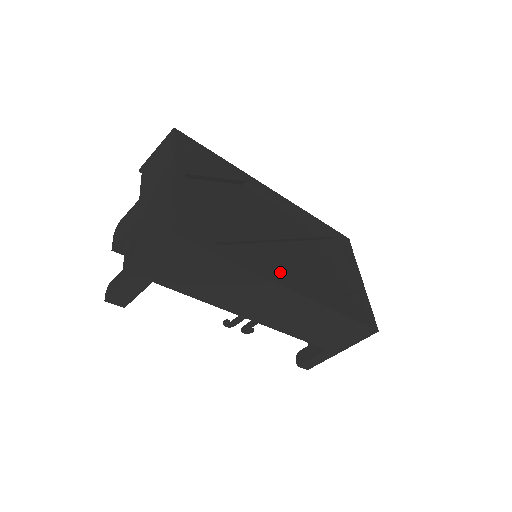
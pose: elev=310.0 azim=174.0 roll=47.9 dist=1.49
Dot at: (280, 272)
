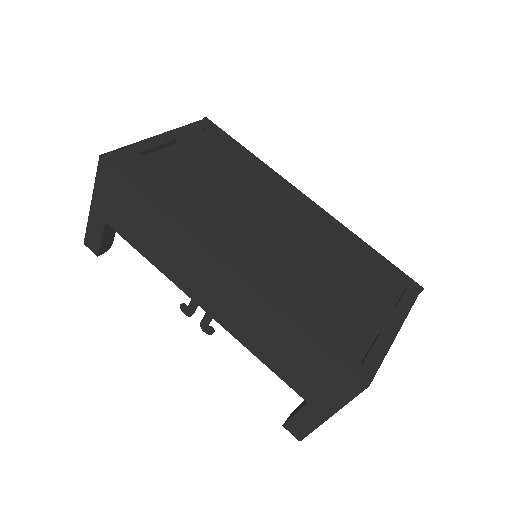
Dot at: (229, 246)
